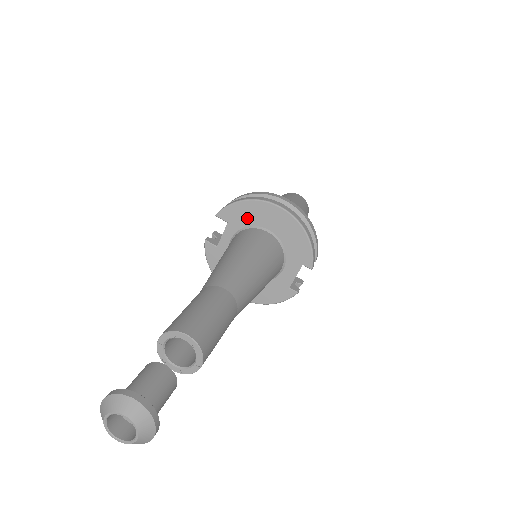
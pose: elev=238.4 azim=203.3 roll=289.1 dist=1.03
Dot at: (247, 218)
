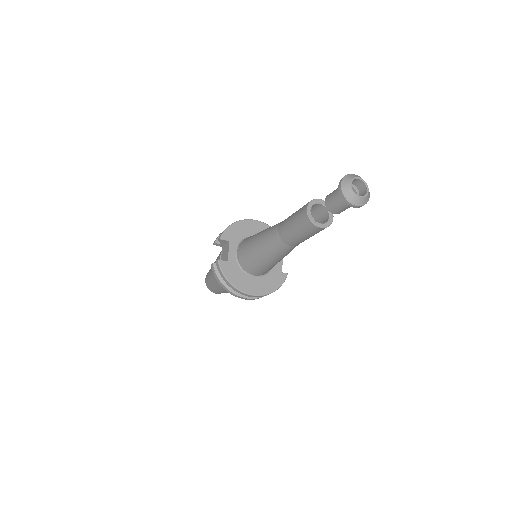
Dot at: (241, 233)
